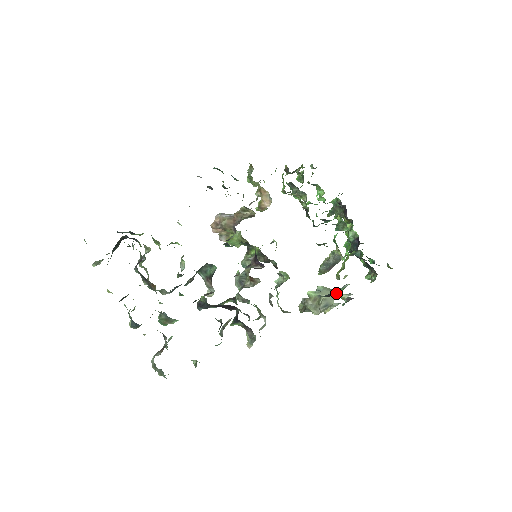
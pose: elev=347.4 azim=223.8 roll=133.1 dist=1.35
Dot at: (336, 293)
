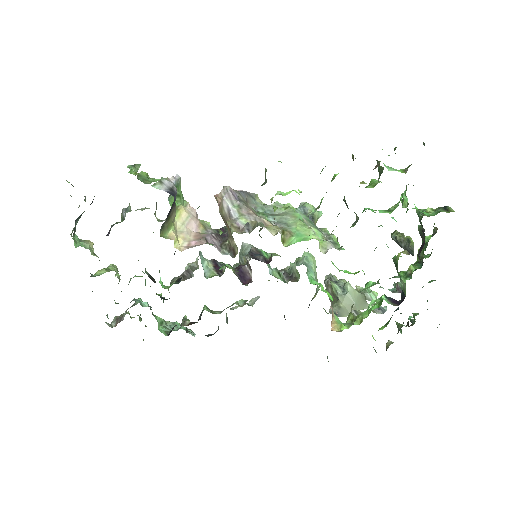
Dot at: occluded
